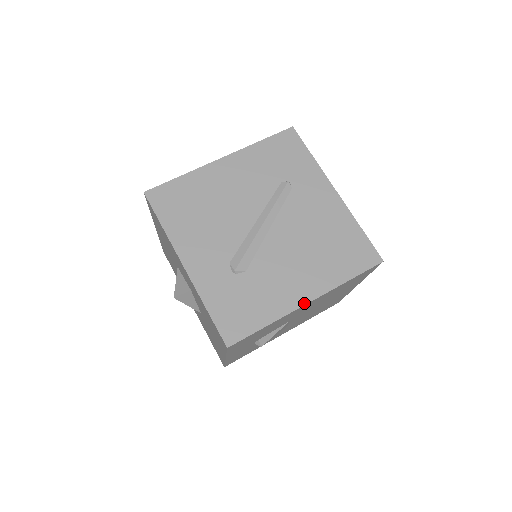
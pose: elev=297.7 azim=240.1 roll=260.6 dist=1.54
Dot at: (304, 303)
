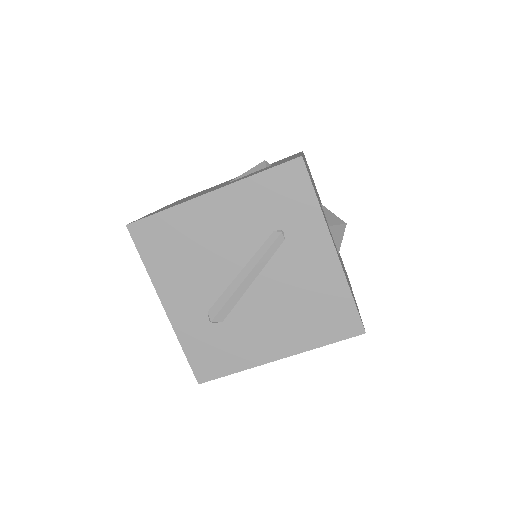
Dot at: (274, 359)
